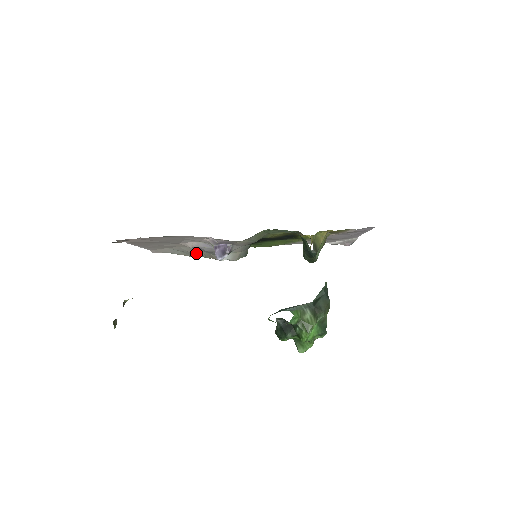
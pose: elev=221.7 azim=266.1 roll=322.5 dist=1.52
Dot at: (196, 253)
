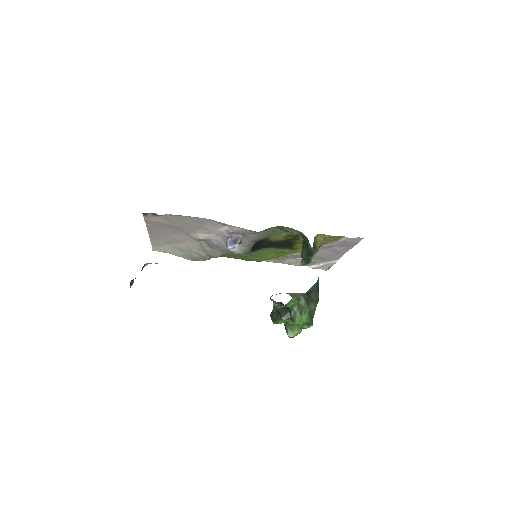
Dot at: (197, 252)
